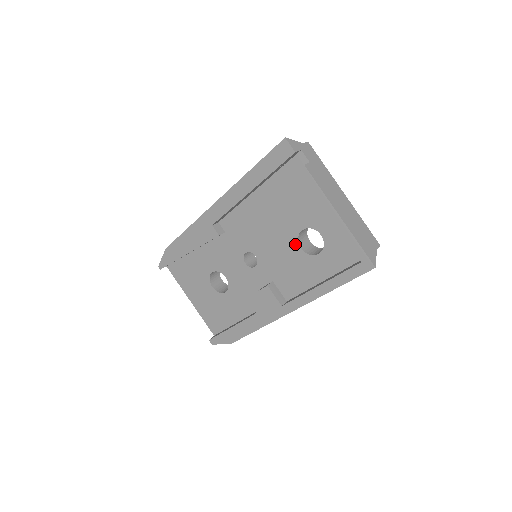
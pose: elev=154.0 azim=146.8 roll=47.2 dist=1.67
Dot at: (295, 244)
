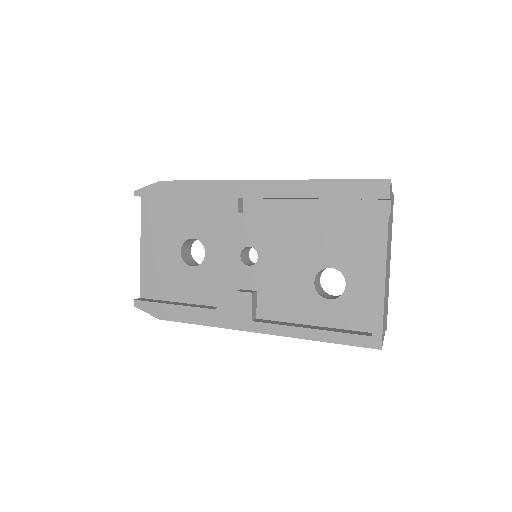
Dot at: (311, 274)
